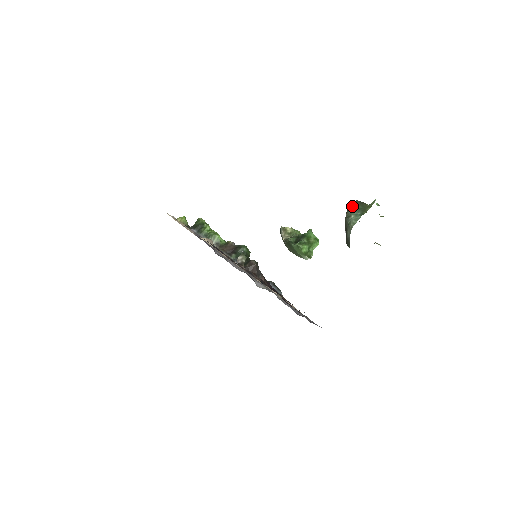
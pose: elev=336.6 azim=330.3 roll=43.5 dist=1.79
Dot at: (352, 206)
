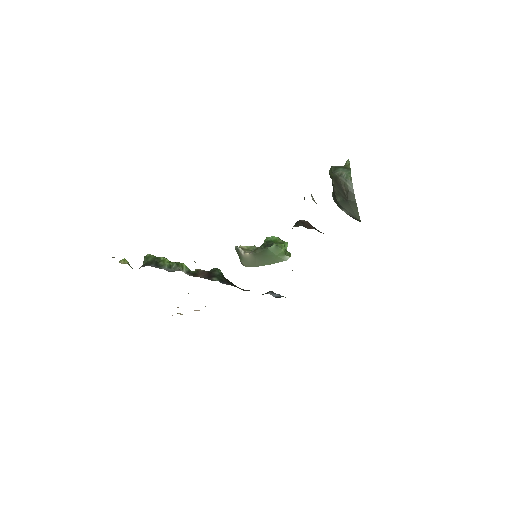
Dot at: (335, 168)
